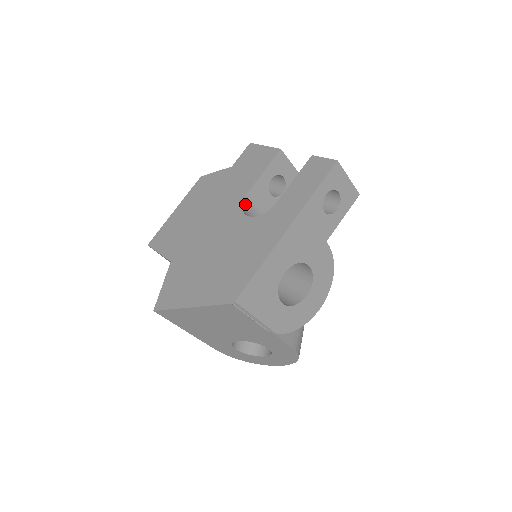
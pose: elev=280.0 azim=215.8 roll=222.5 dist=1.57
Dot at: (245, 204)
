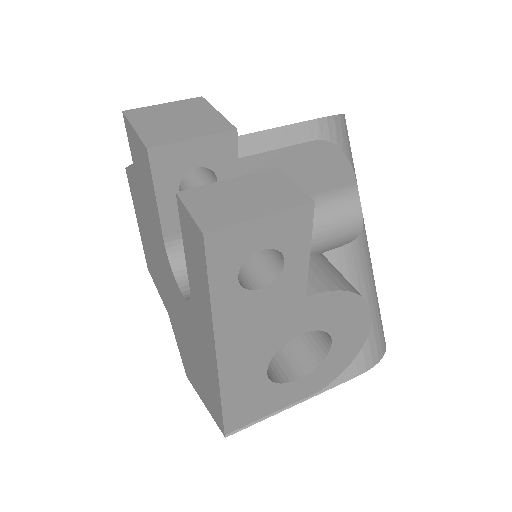
Dot at: (173, 253)
